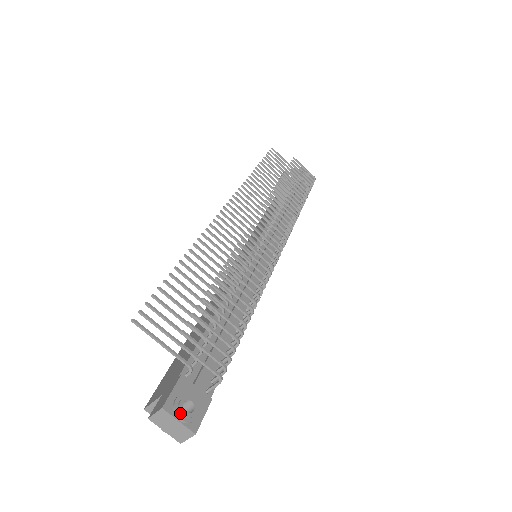
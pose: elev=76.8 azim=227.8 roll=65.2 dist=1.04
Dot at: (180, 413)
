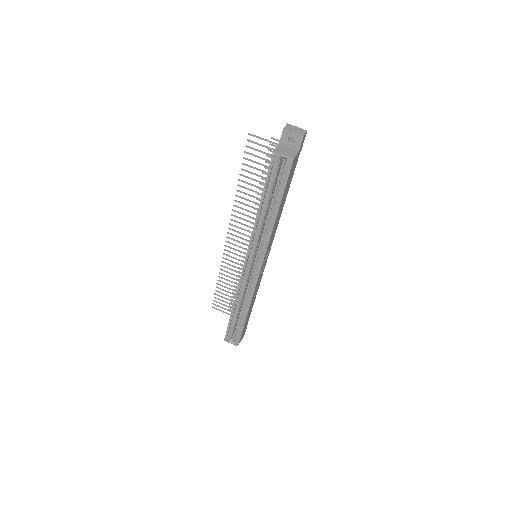
Dot at: (295, 128)
